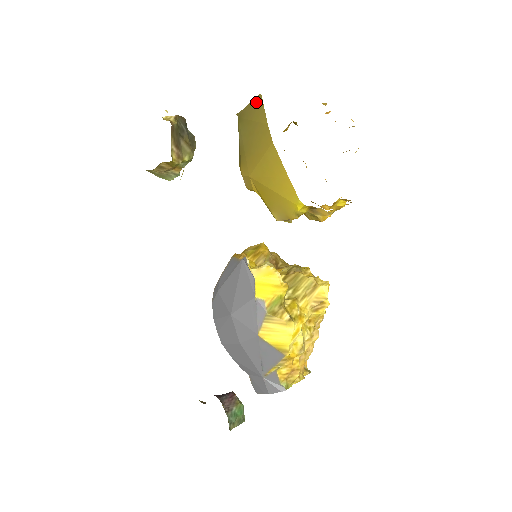
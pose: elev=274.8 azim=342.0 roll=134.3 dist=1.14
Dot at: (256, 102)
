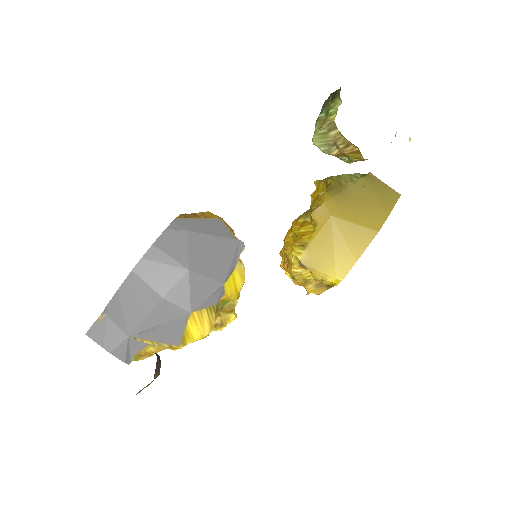
Dot at: (392, 193)
